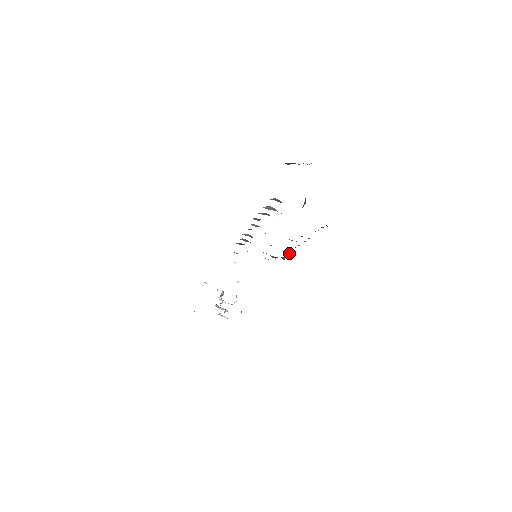
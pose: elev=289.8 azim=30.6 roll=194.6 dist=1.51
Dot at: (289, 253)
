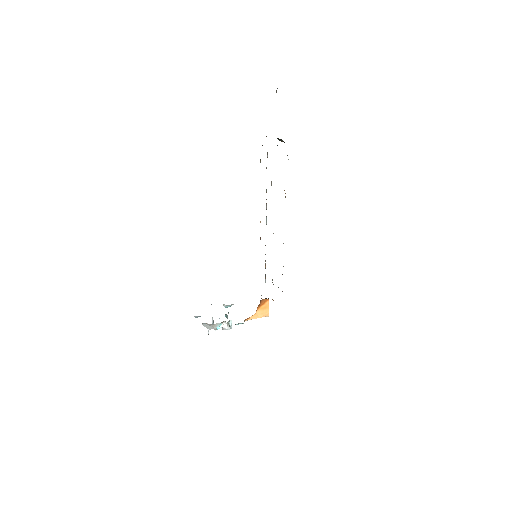
Dot at: occluded
